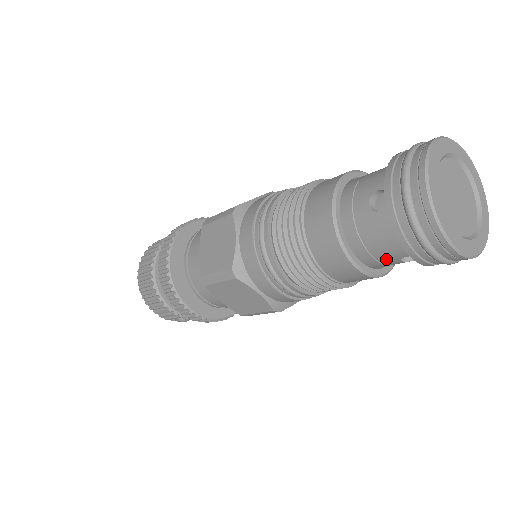
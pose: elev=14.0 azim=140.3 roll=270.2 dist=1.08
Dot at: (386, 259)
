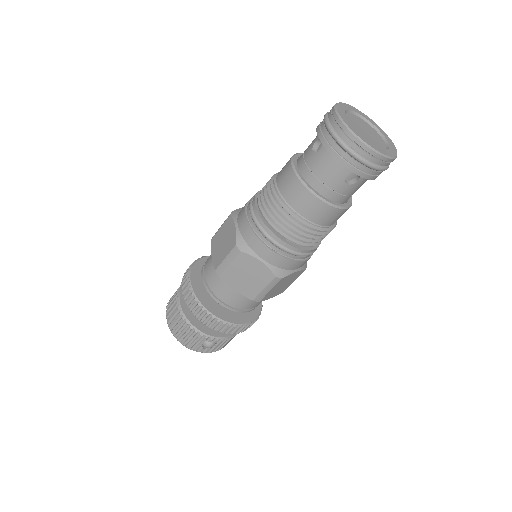
Dot at: (336, 185)
